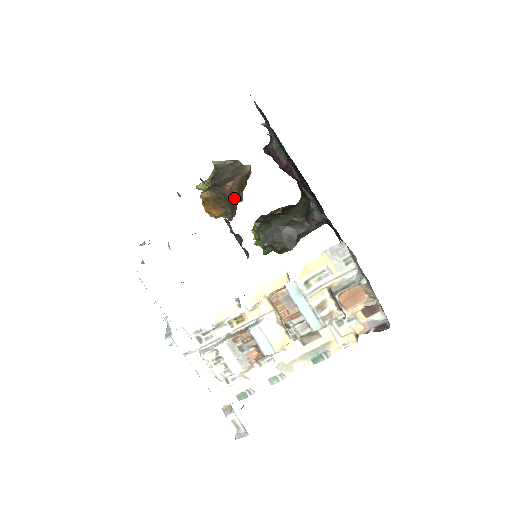
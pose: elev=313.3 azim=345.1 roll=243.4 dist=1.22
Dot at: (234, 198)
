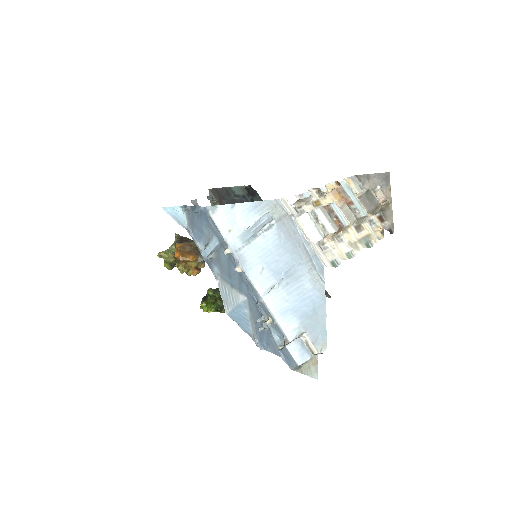
Dot at: occluded
